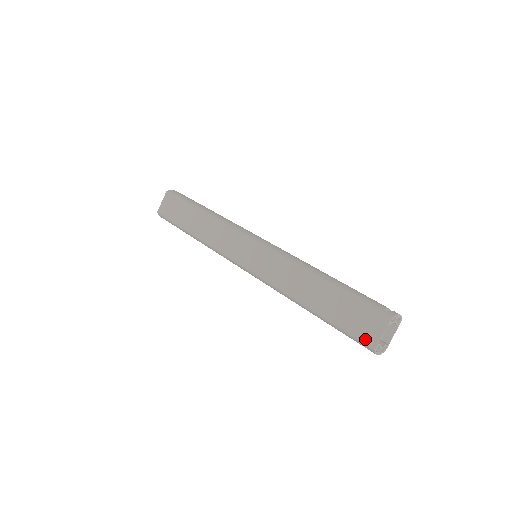
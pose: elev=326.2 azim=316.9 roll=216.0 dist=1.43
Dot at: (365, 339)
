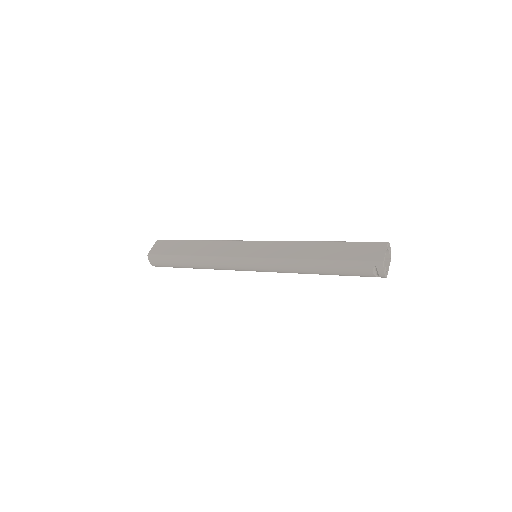
Dot at: (373, 259)
